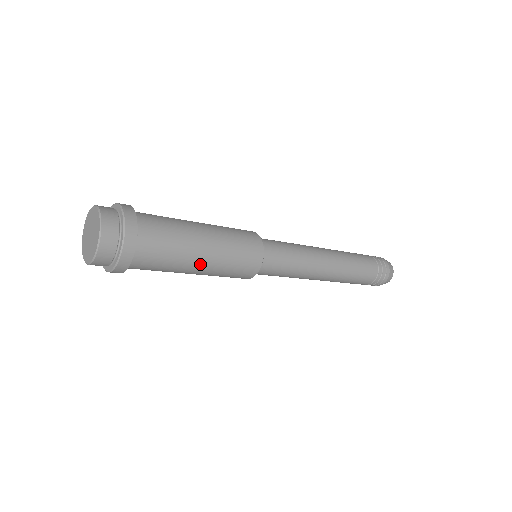
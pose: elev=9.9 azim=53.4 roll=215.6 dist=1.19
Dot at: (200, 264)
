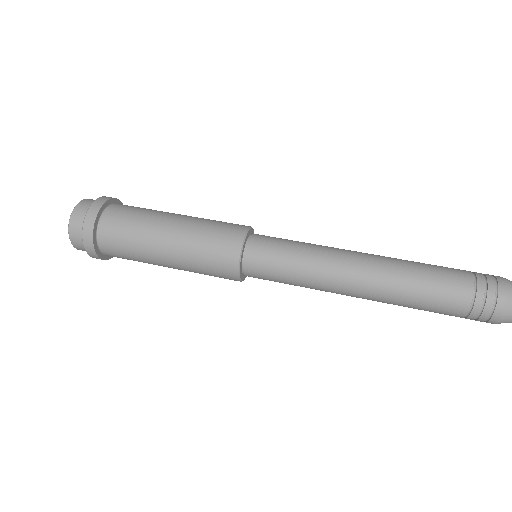
Dot at: occluded
